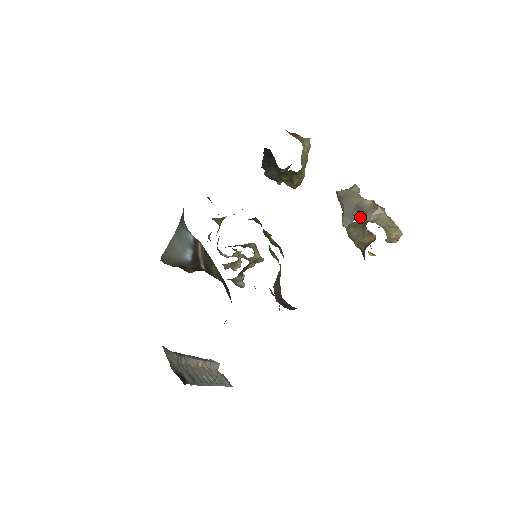
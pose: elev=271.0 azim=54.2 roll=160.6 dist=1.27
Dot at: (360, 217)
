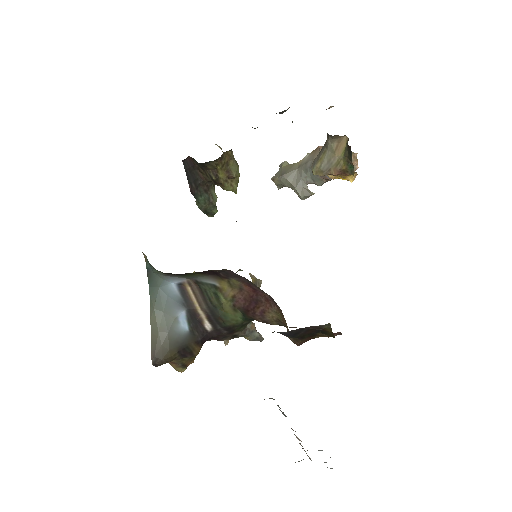
Dot at: (311, 172)
